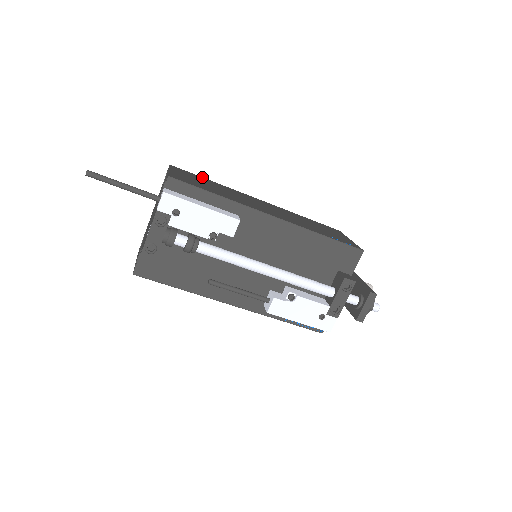
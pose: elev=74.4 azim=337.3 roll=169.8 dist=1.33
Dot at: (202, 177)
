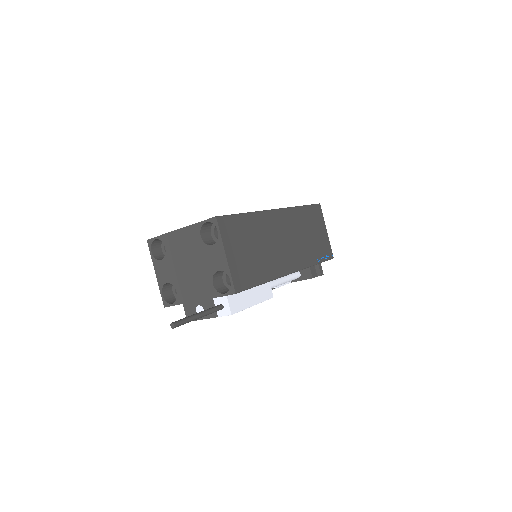
Dot at: (240, 215)
